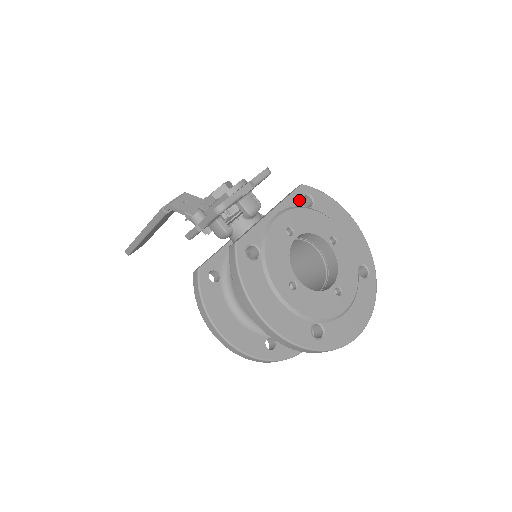
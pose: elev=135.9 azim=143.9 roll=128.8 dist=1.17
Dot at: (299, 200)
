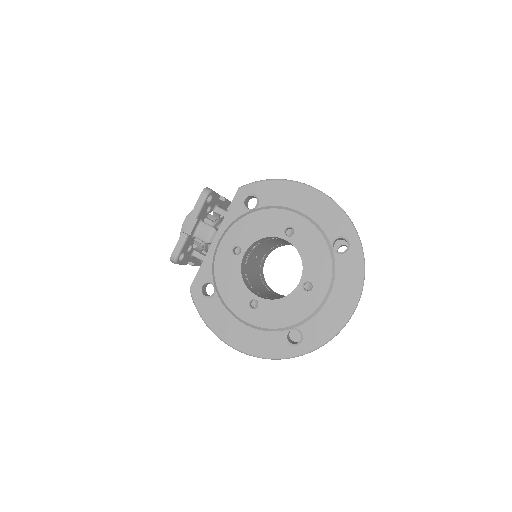
Dot at: (240, 208)
